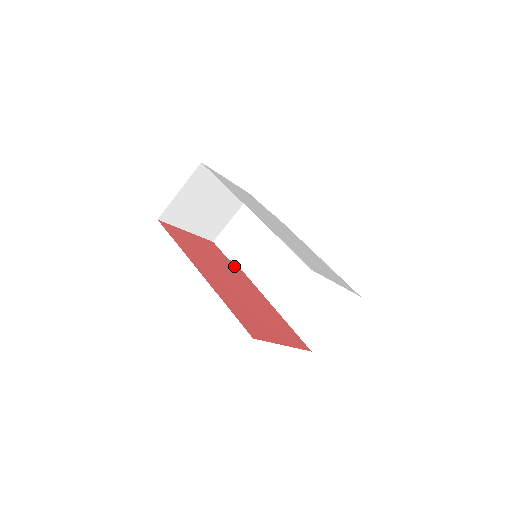
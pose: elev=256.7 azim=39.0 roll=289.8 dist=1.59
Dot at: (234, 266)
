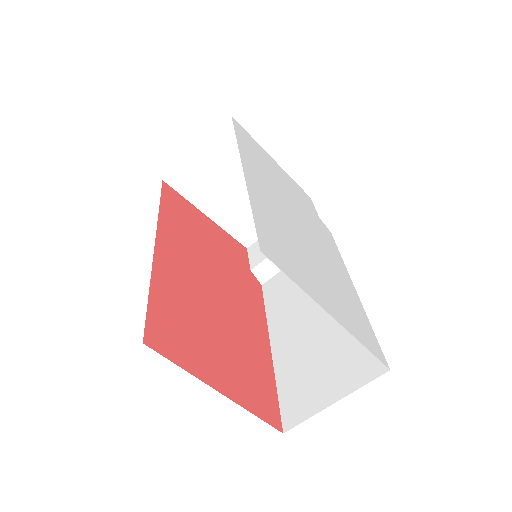
Dot at: (252, 281)
